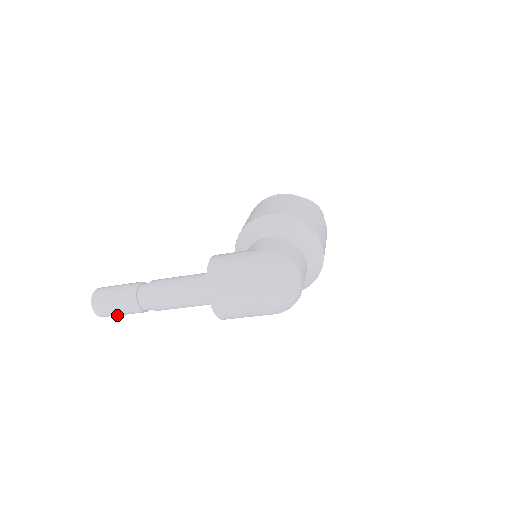
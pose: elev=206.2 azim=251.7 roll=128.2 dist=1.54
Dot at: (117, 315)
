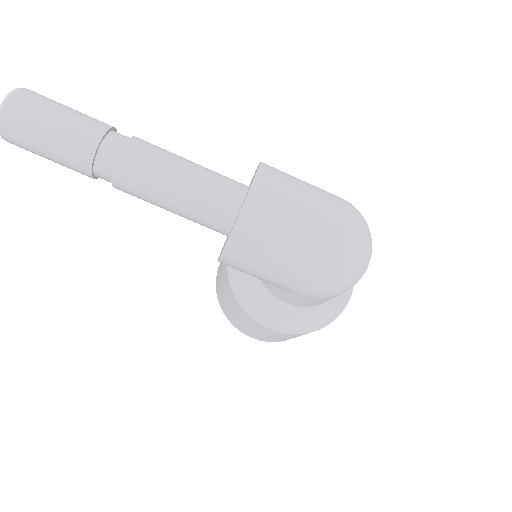
Dot at: (33, 138)
